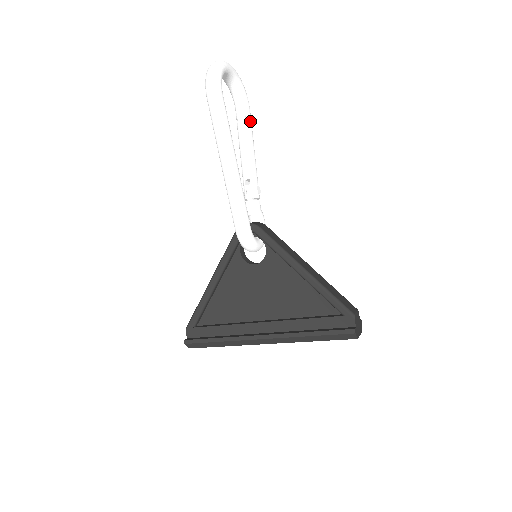
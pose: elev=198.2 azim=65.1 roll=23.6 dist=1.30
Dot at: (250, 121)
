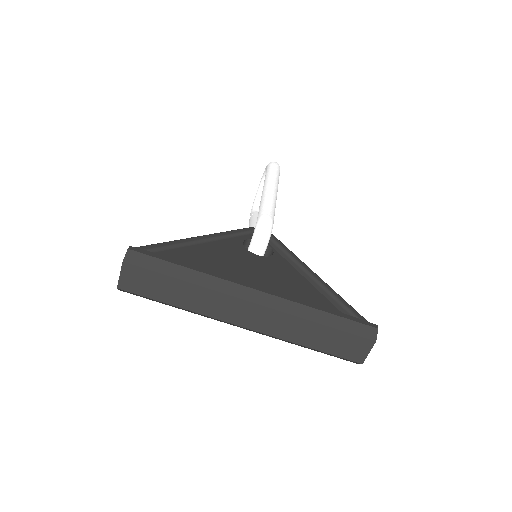
Dot at: occluded
